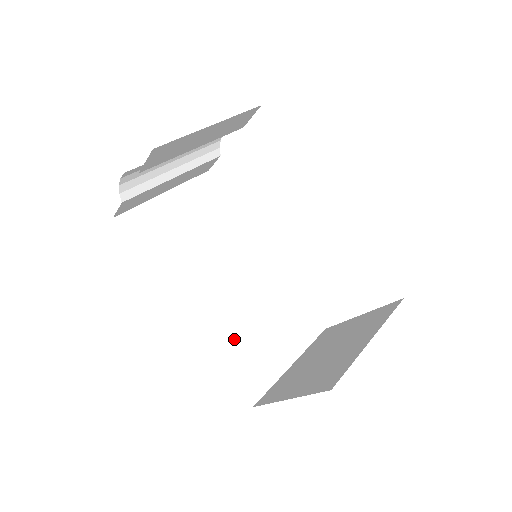
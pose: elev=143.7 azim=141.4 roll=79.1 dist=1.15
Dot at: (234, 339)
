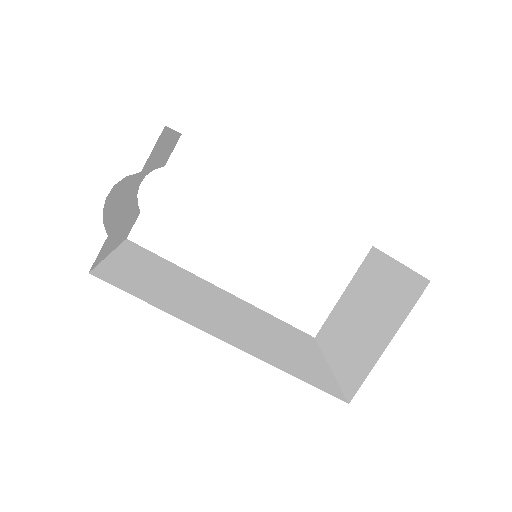
Dot at: (280, 356)
